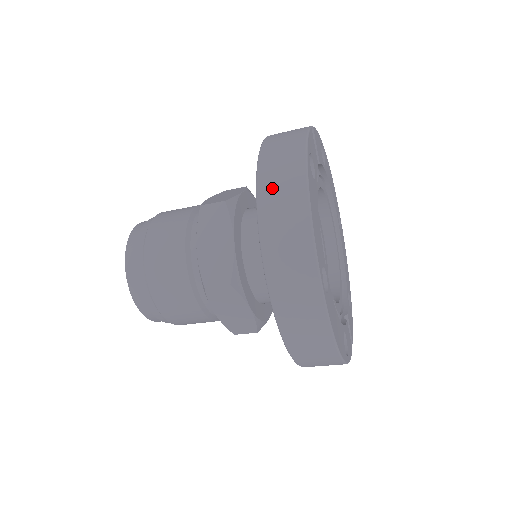
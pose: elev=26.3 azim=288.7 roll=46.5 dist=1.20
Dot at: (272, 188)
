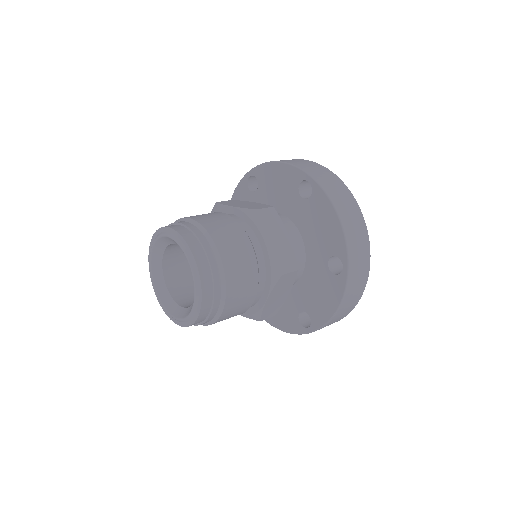
Dot at: (337, 197)
